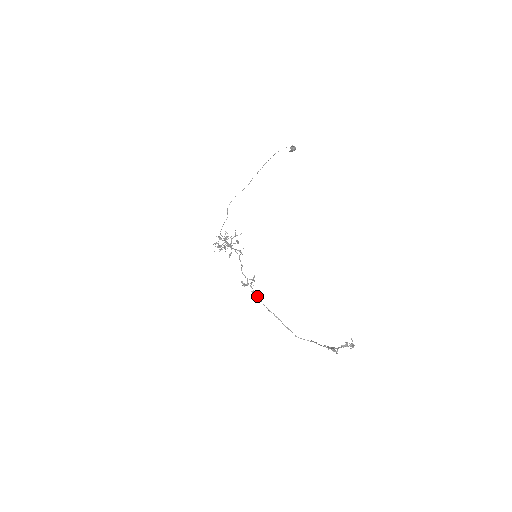
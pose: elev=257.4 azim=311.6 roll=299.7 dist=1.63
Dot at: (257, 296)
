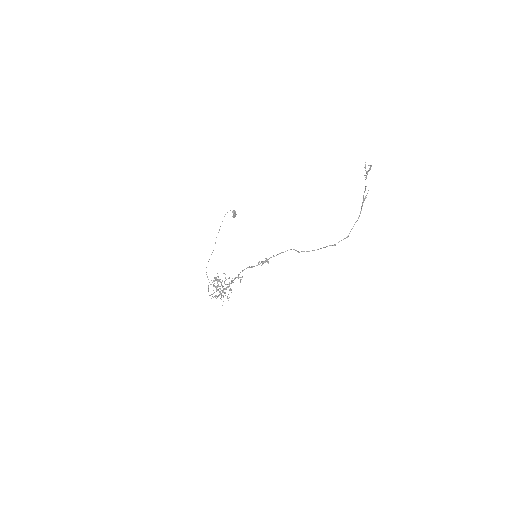
Dot at: (280, 253)
